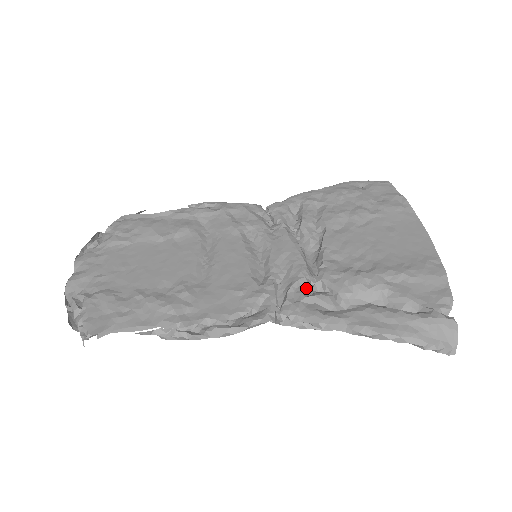
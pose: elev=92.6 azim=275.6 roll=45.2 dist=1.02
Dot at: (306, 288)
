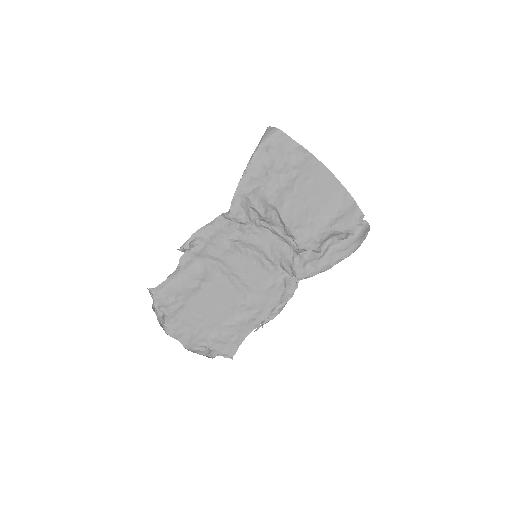
Dot at: (298, 258)
